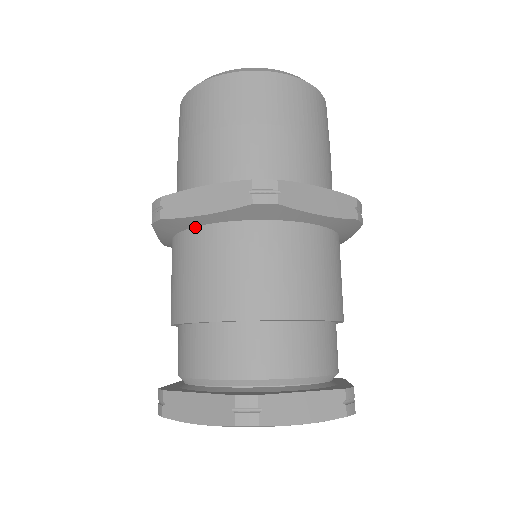
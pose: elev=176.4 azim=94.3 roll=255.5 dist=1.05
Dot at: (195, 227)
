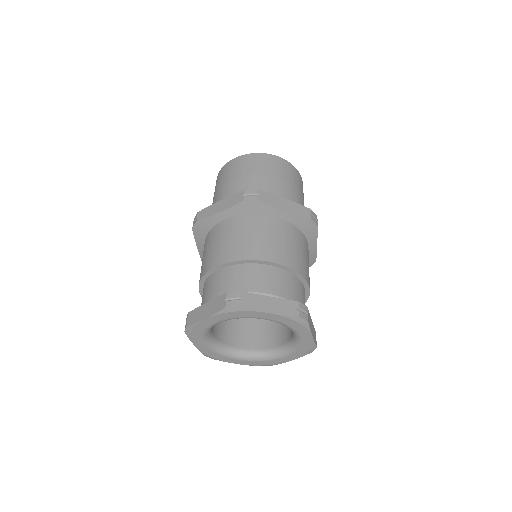
Dot at: (215, 225)
